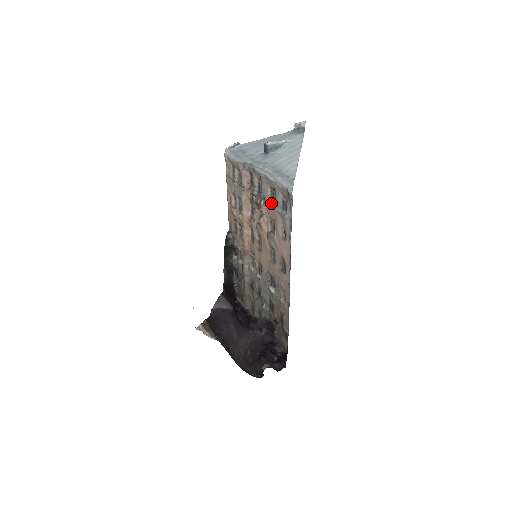
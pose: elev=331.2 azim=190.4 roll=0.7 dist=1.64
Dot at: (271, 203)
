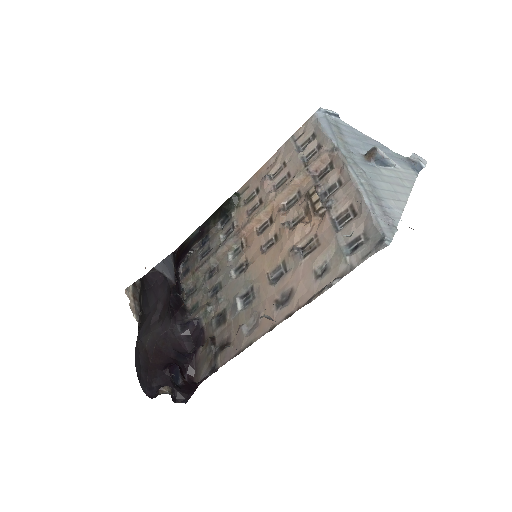
Dot at: (334, 222)
